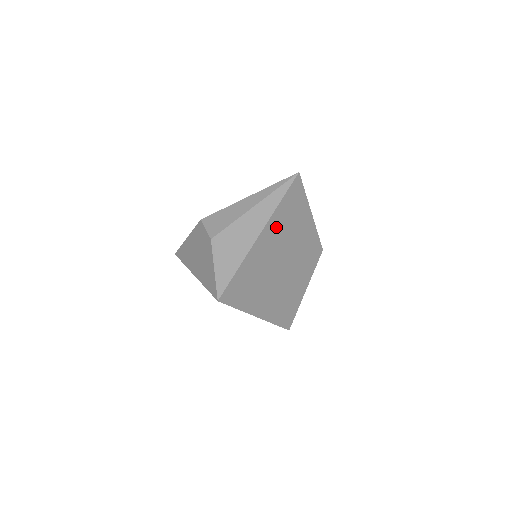
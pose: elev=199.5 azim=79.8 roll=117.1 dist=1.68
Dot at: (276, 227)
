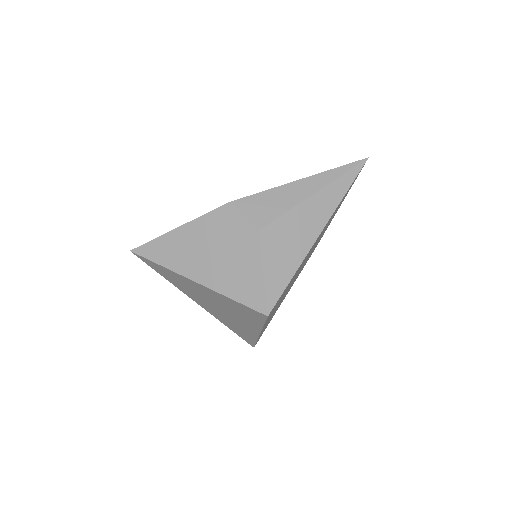
Dot at: (329, 220)
